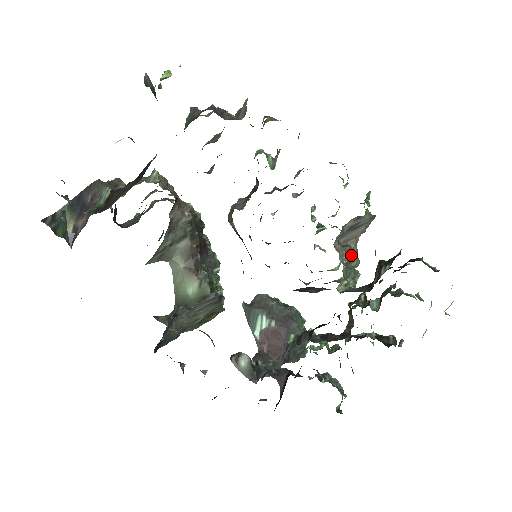
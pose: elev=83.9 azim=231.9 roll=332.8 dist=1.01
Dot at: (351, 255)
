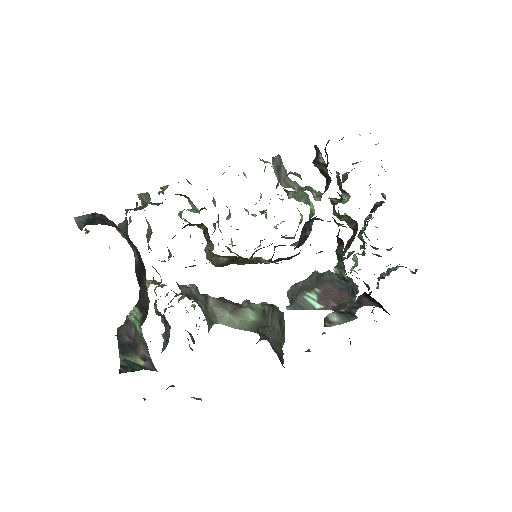
Dot at: (297, 175)
